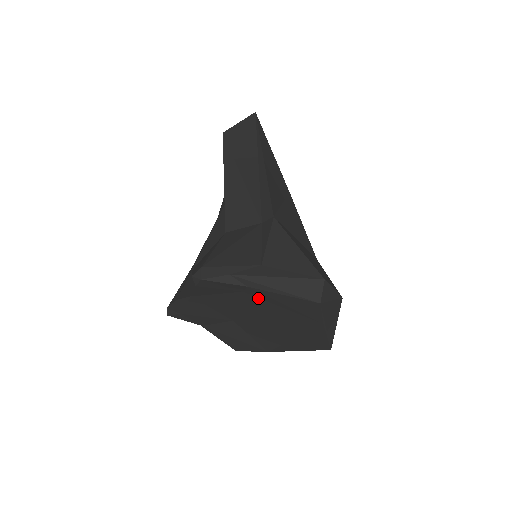
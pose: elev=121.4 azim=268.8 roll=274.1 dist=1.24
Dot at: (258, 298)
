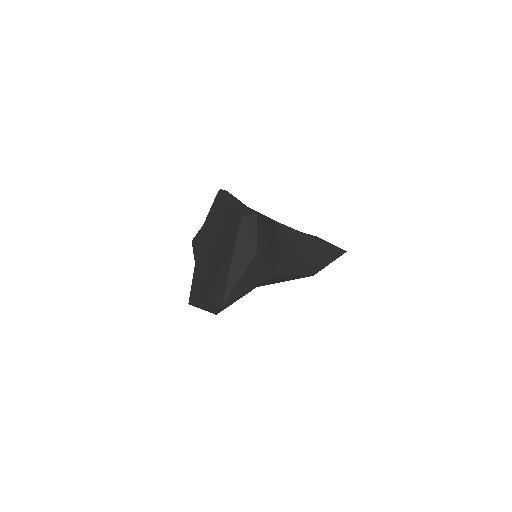
Dot at: (227, 220)
